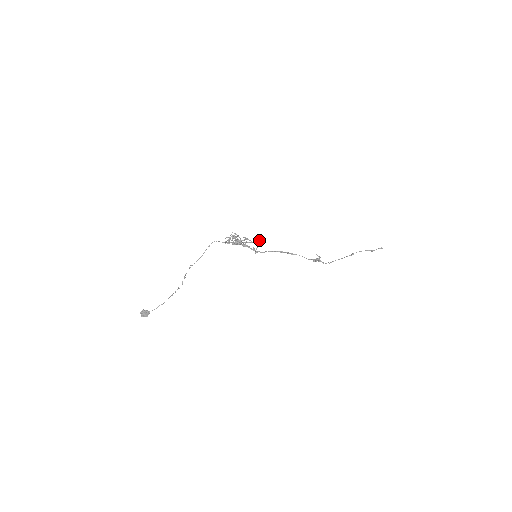
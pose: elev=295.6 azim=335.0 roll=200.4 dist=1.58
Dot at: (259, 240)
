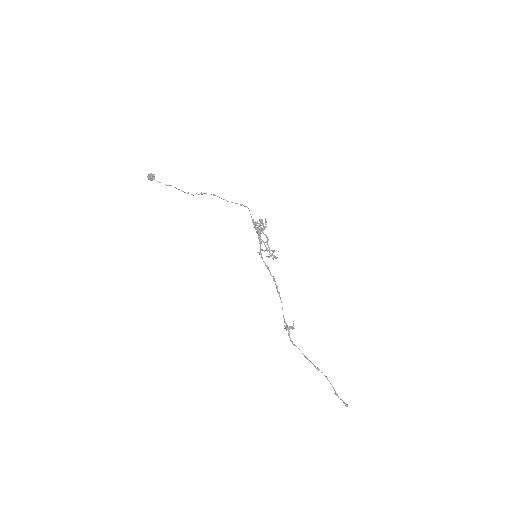
Dot at: occluded
